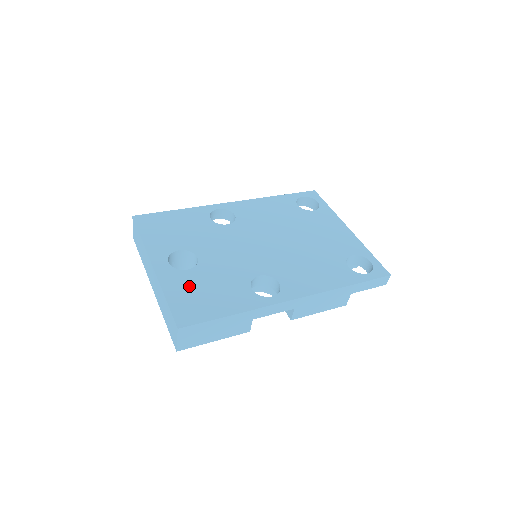
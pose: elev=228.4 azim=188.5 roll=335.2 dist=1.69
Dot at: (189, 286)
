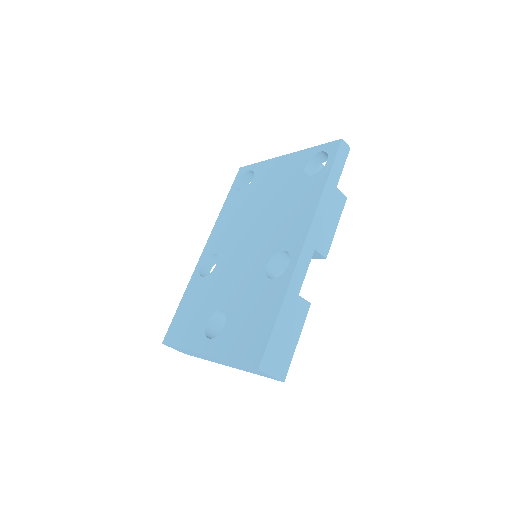
Dot at: (235, 334)
